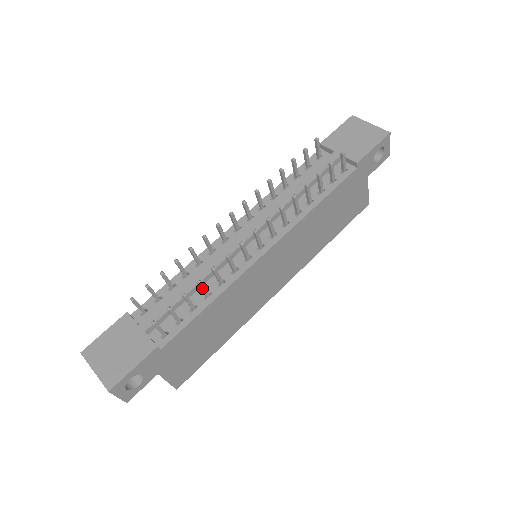
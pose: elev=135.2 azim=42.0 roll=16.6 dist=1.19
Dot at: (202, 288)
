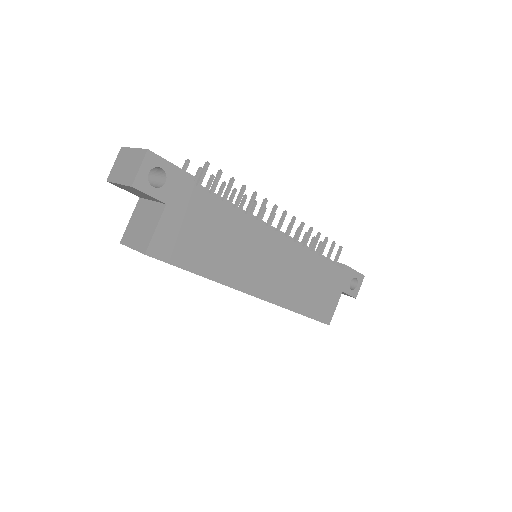
Dot at: (241, 194)
